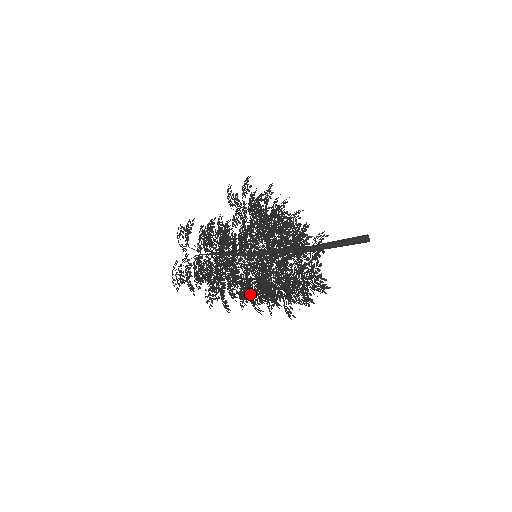
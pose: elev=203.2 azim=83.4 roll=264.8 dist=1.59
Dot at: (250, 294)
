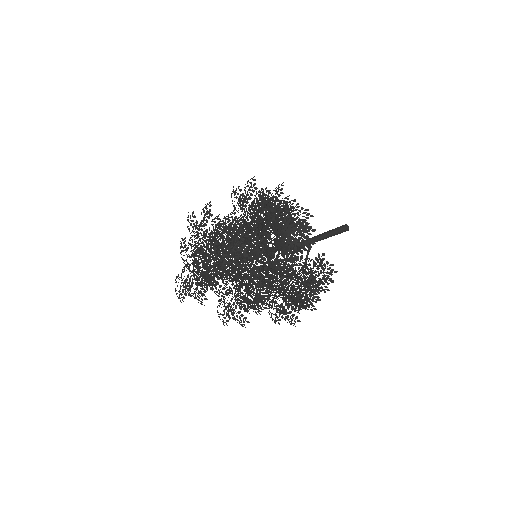
Dot at: (247, 290)
